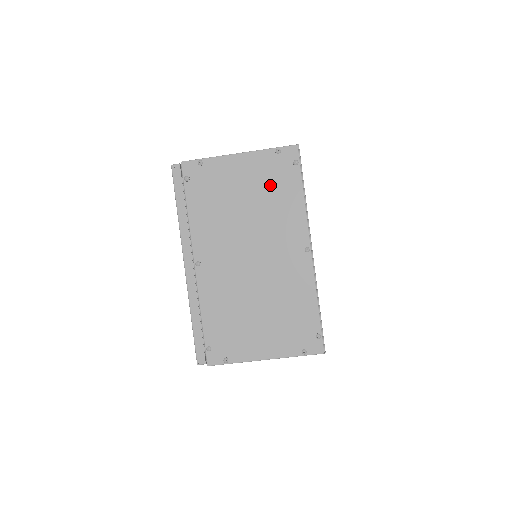
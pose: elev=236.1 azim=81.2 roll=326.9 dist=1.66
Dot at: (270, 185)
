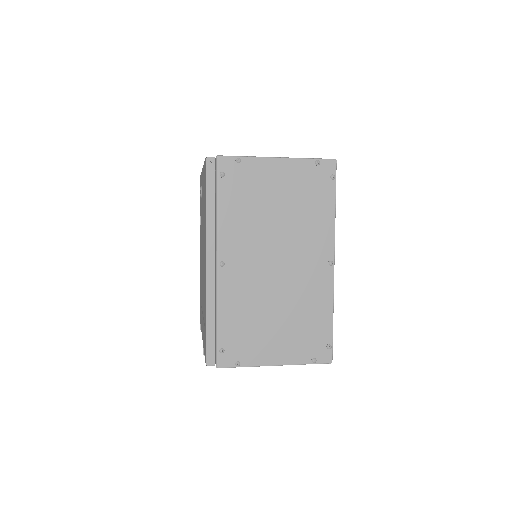
Dot at: (305, 195)
